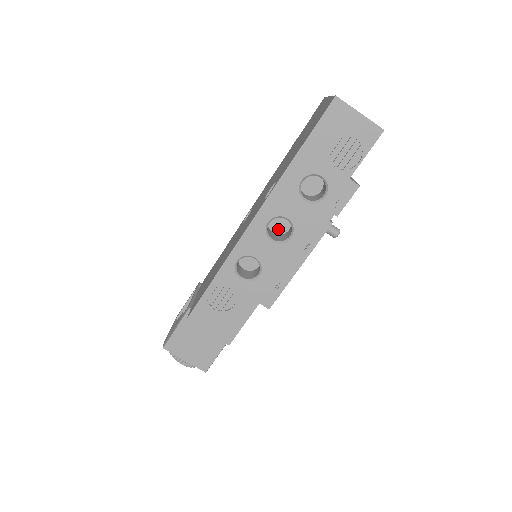
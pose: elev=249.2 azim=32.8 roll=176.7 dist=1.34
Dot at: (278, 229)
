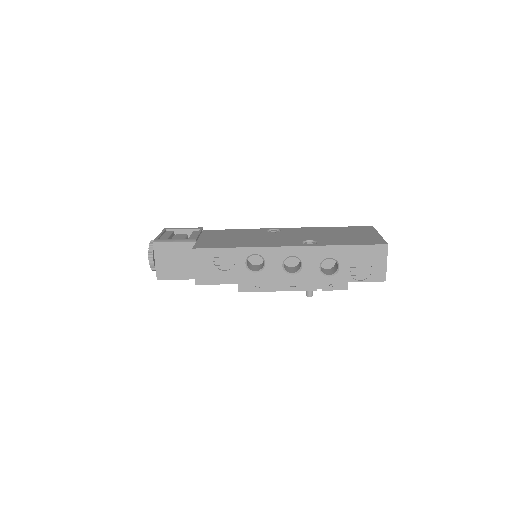
Dot at: (288, 261)
